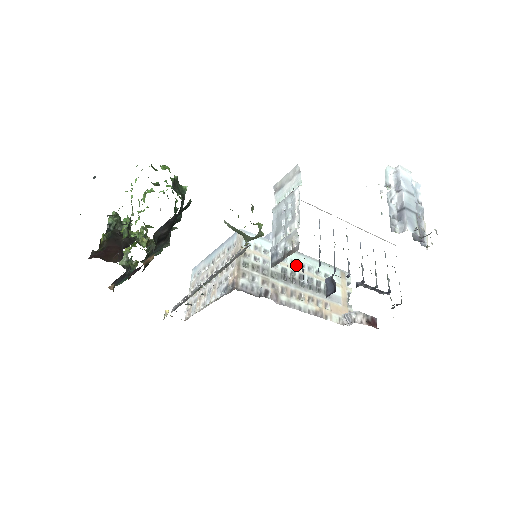
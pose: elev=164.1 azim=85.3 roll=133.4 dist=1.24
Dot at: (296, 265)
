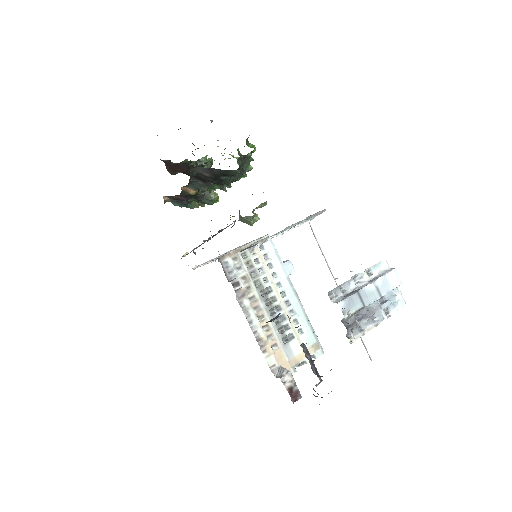
Dot at: (284, 297)
